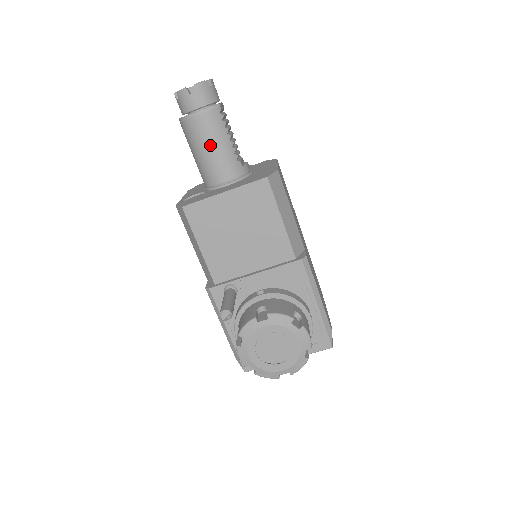
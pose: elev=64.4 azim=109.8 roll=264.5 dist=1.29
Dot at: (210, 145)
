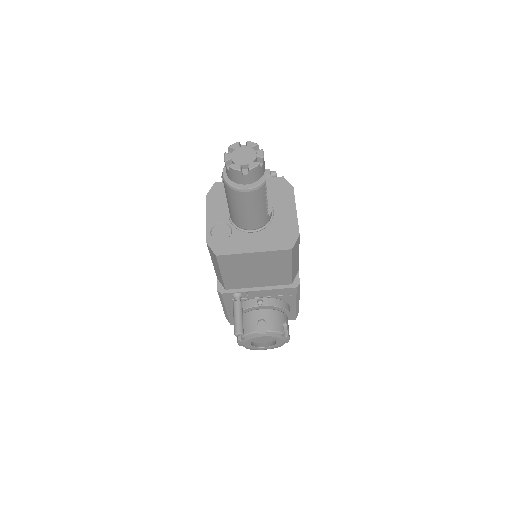
Dot at: (249, 209)
